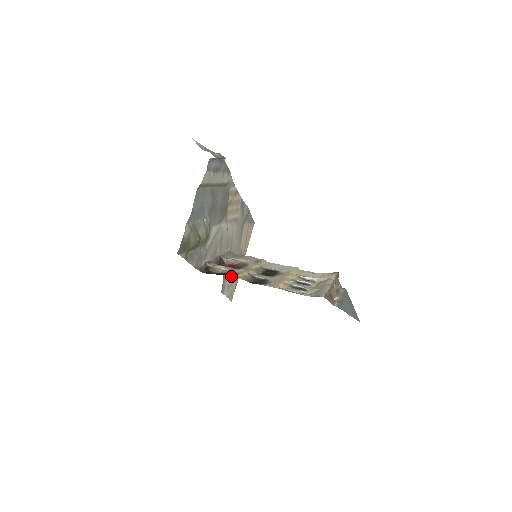
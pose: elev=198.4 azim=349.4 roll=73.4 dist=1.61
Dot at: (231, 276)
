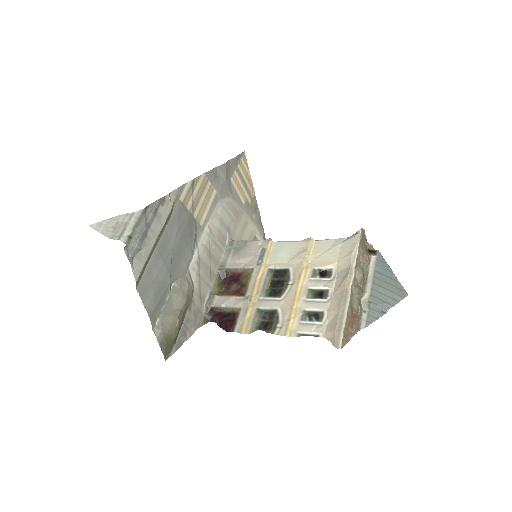
Dot at: (235, 329)
